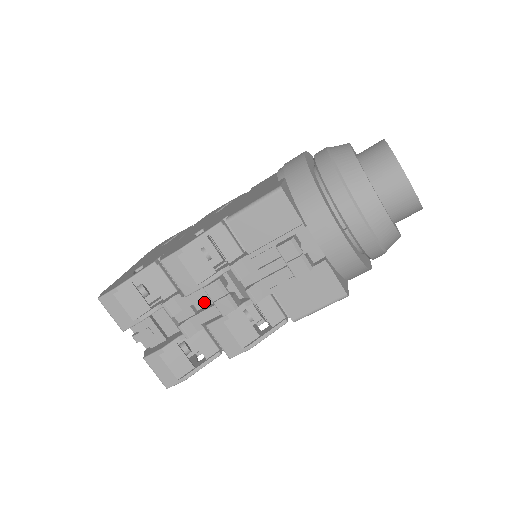
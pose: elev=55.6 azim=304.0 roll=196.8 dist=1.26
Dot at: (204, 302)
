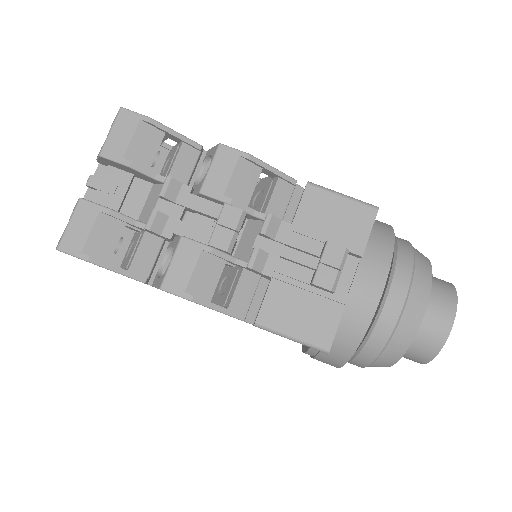
Dot at: (199, 221)
